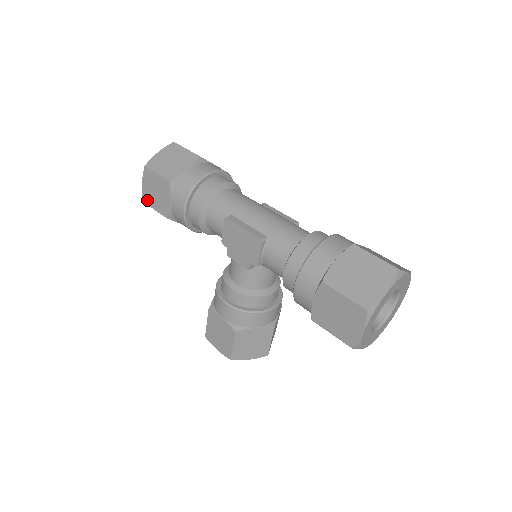
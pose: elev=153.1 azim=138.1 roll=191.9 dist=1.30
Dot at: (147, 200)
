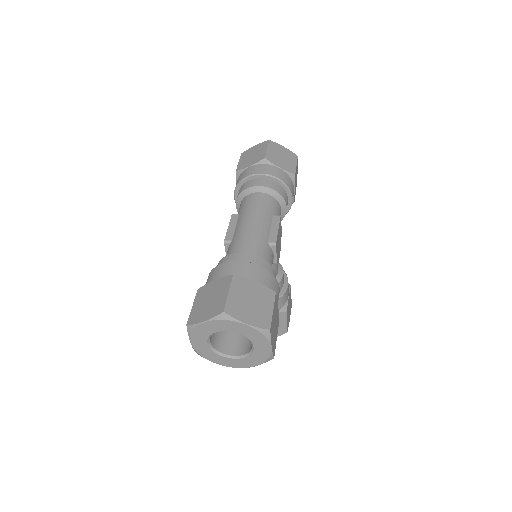
Dot at: occluded
